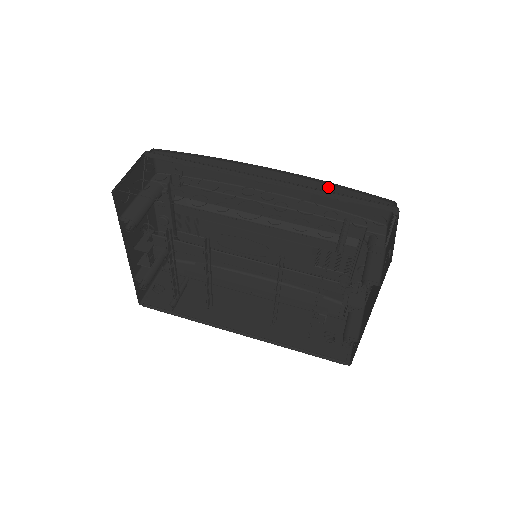
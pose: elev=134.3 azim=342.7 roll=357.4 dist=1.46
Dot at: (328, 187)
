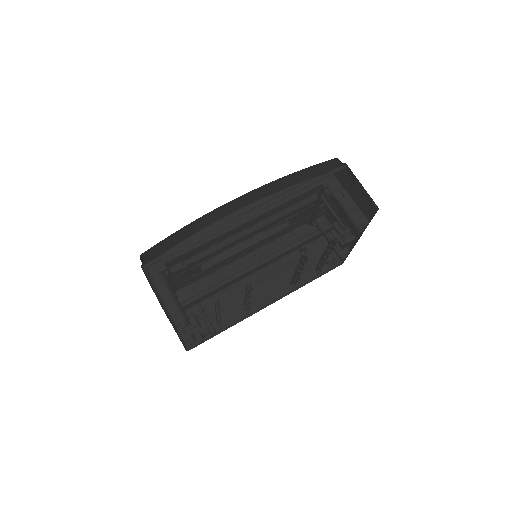
Dot at: (286, 179)
